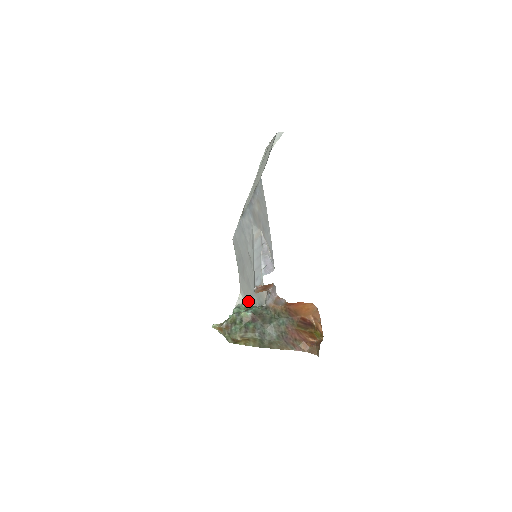
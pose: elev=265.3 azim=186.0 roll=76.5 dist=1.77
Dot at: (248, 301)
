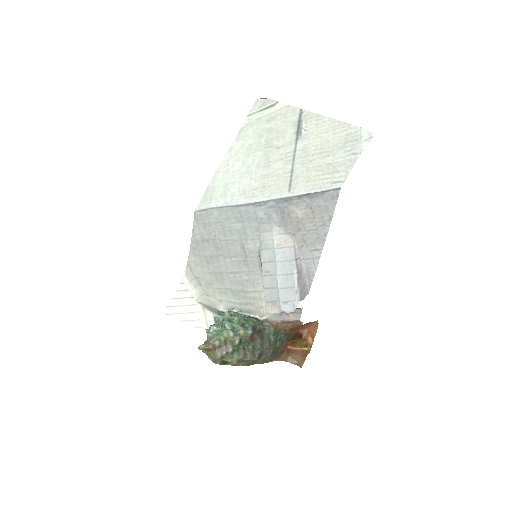
Dot at: (206, 293)
